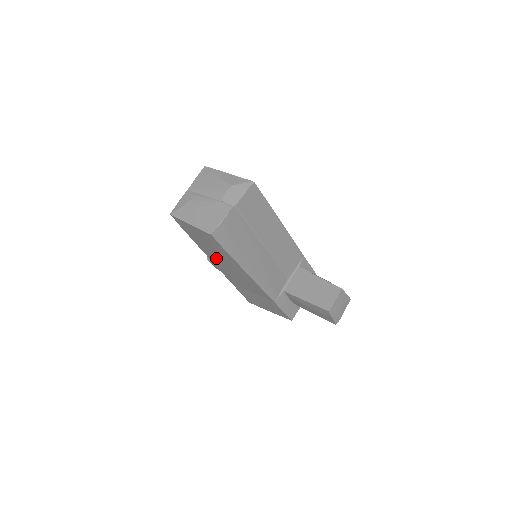
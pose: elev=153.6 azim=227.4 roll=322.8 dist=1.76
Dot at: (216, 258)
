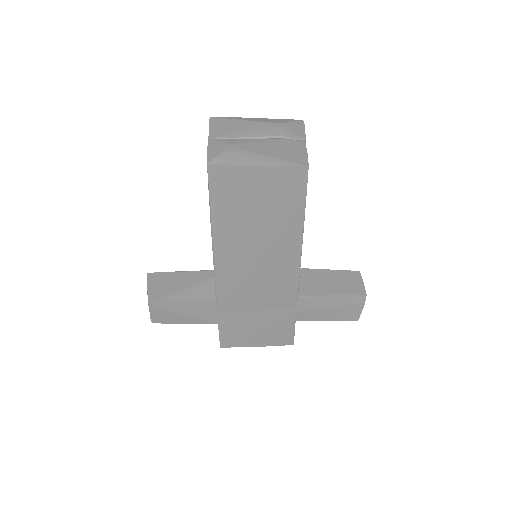
Dot at: (245, 245)
